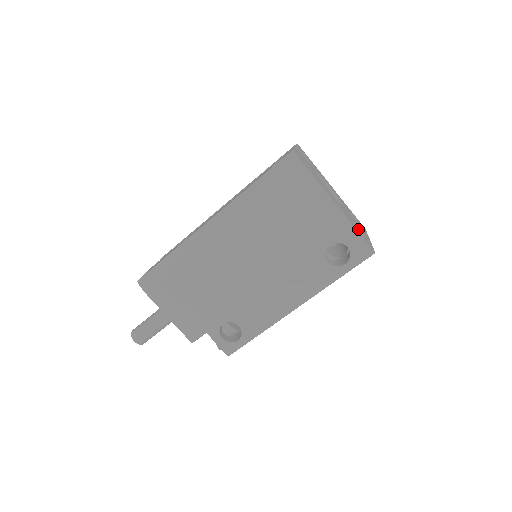
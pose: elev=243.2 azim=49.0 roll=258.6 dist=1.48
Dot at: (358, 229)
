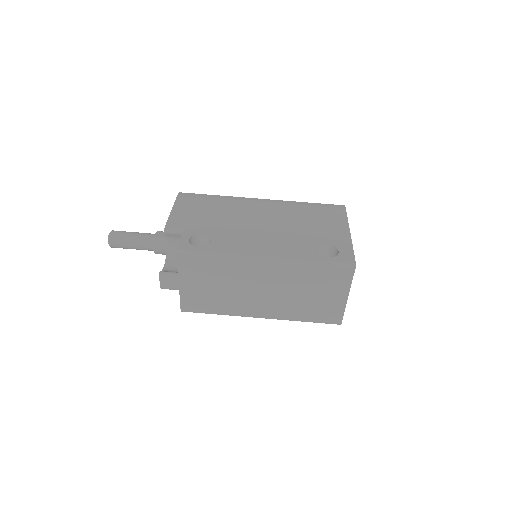
Dot at: occluded
